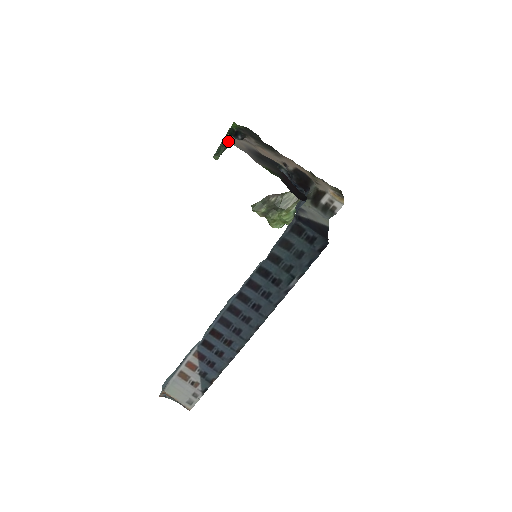
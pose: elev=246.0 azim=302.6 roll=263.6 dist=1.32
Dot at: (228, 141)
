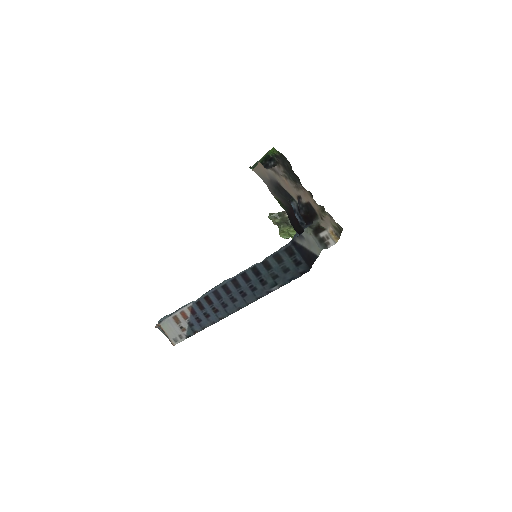
Dot at: (255, 170)
